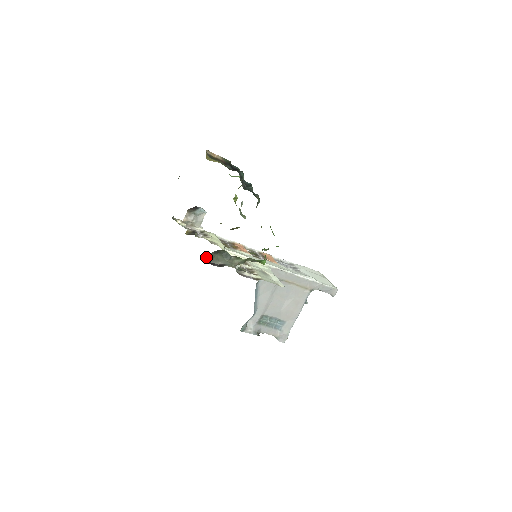
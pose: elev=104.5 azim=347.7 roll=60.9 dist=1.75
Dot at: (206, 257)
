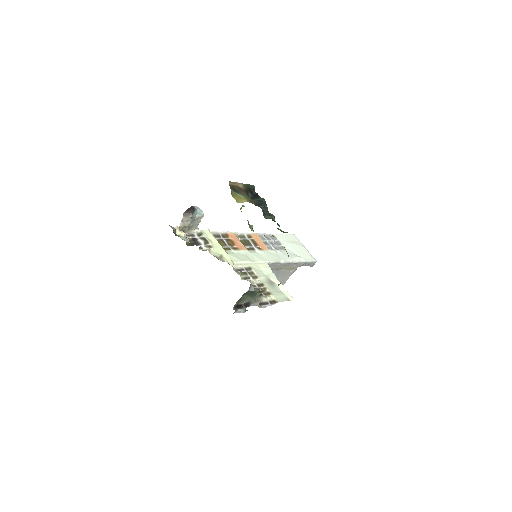
Dot at: (236, 303)
